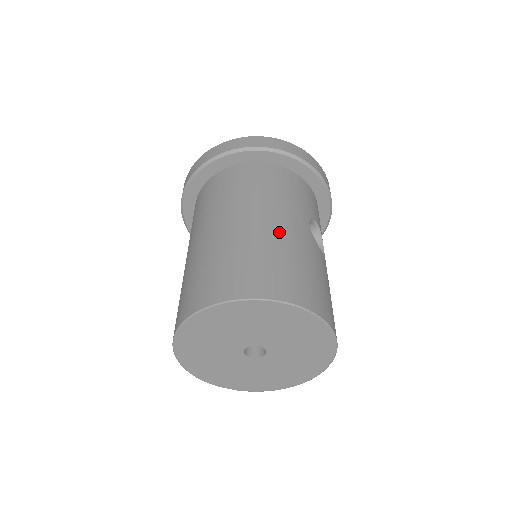
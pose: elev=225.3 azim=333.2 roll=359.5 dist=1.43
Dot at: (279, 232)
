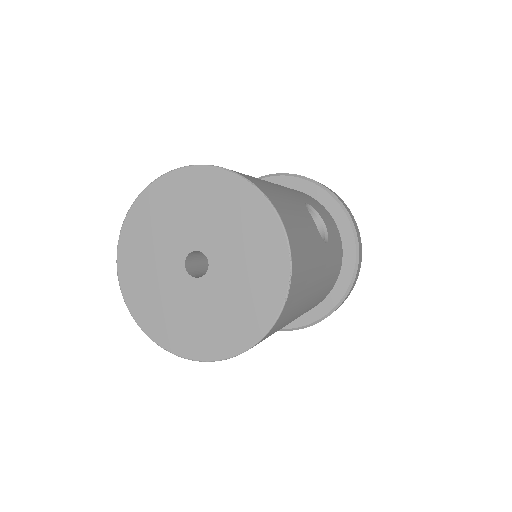
Dot at: occluded
